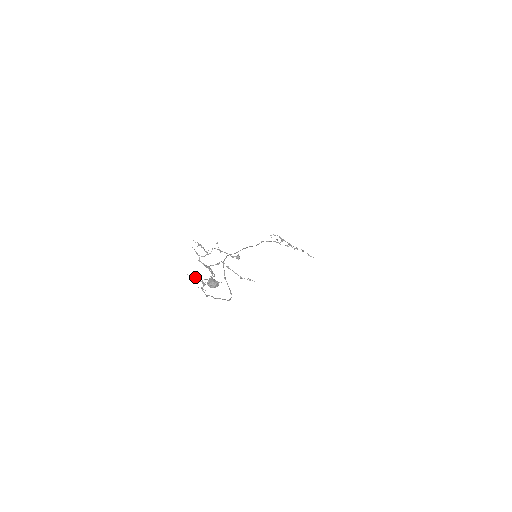
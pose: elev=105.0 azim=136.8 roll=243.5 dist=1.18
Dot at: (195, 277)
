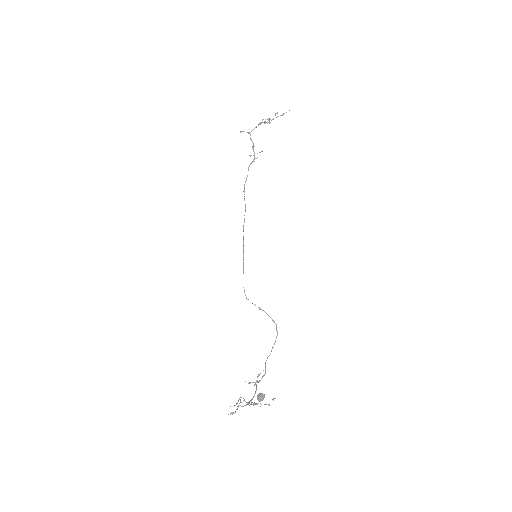
Dot at: (249, 383)
